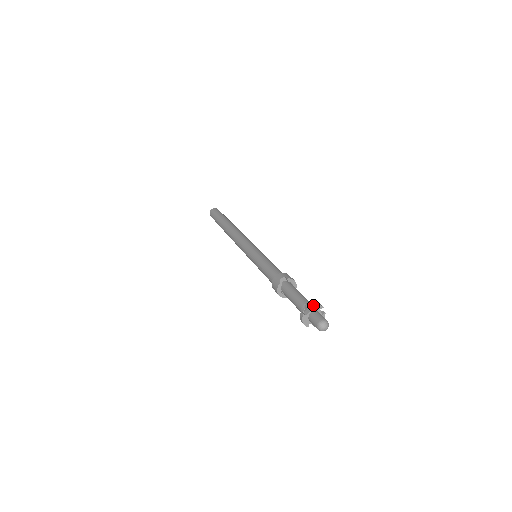
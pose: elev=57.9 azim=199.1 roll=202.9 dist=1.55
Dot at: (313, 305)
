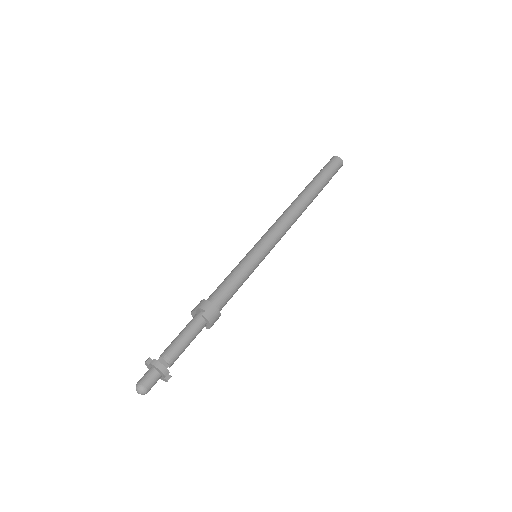
Dot at: (155, 366)
